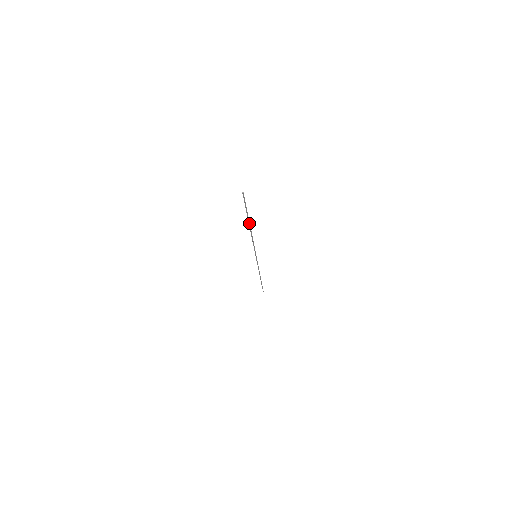
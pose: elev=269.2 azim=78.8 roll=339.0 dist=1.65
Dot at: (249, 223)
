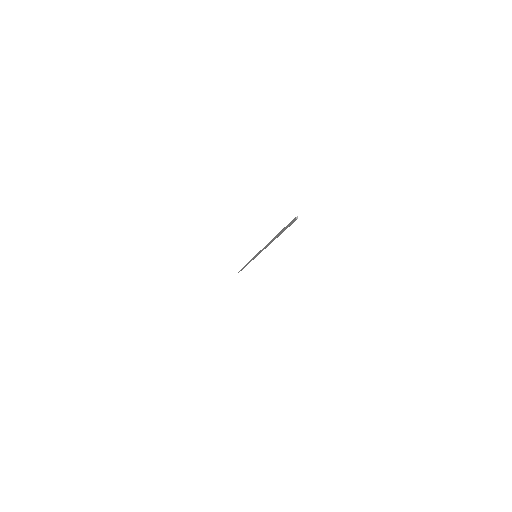
Dot at: (275, 238)
